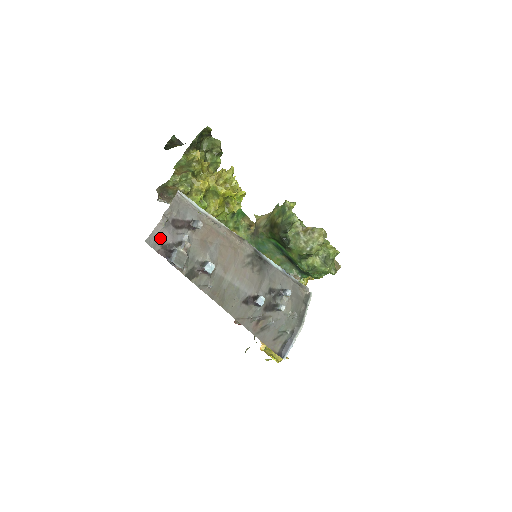
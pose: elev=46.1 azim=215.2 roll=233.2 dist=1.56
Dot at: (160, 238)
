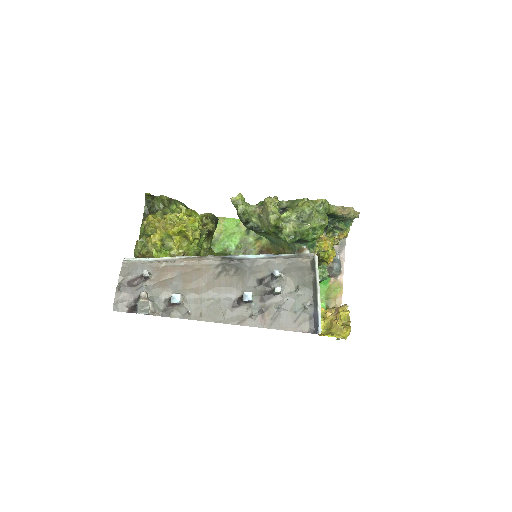
Dot at: (123, 301)
